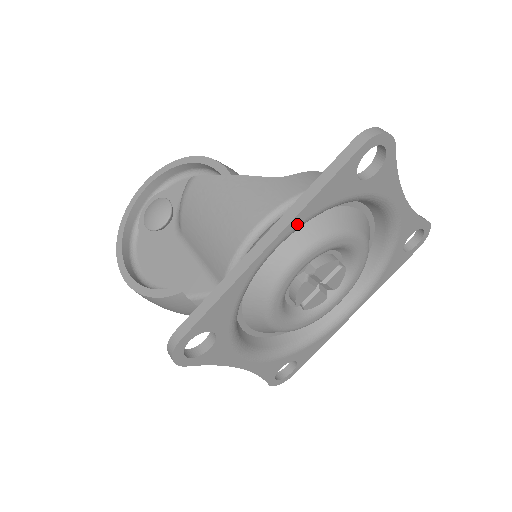
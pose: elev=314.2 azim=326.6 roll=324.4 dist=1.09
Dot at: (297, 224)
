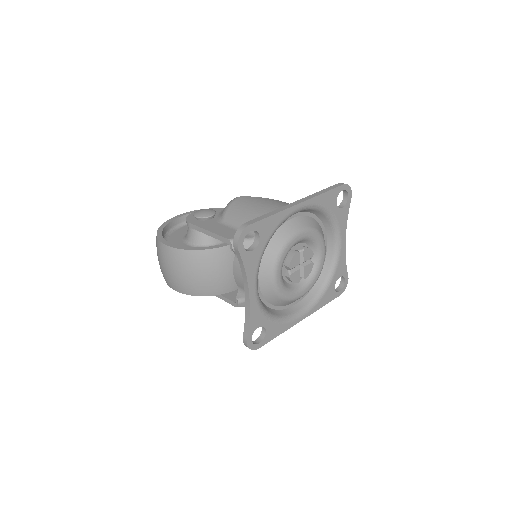
Dot at: (312, 203)
